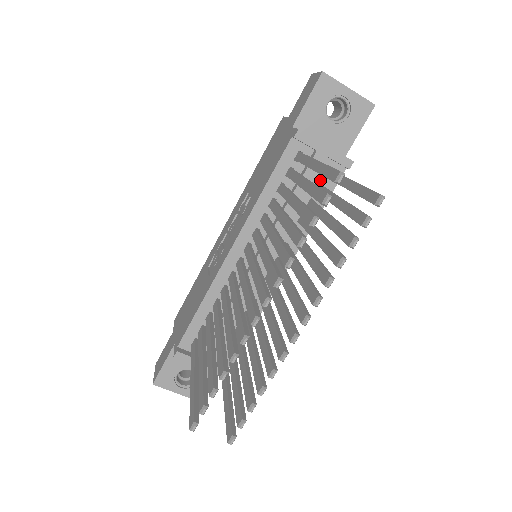
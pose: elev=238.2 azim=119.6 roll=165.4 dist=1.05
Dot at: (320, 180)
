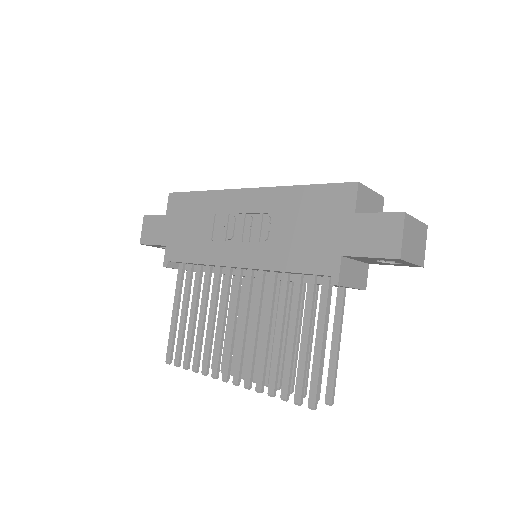
Dot at: occluded
